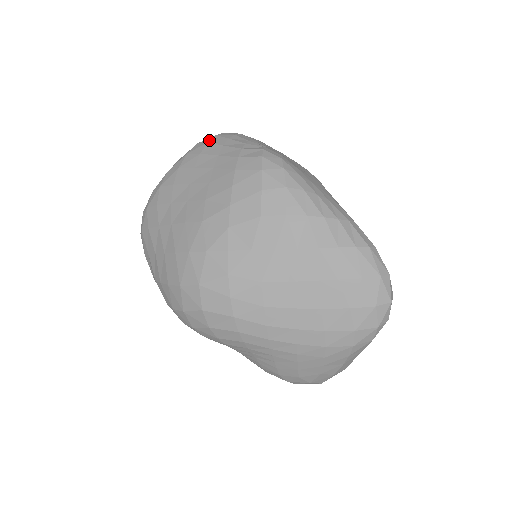
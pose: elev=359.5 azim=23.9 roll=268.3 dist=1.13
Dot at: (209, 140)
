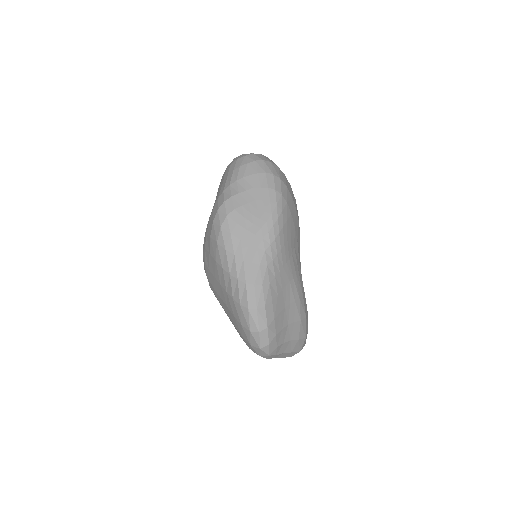
Dot at: (232, 163)
